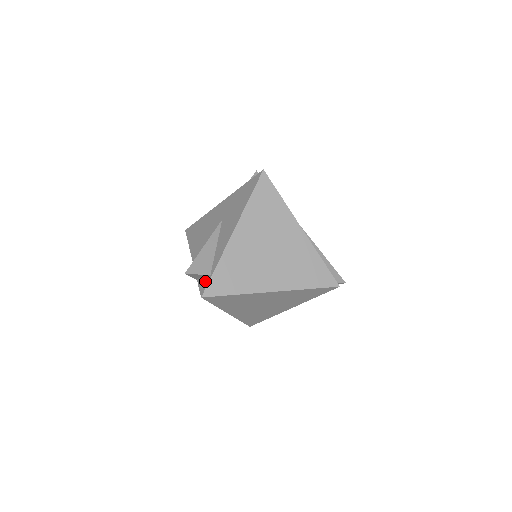
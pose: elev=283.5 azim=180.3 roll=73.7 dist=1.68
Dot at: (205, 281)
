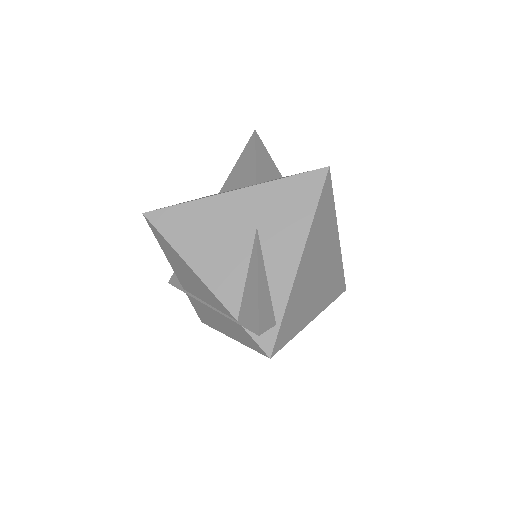
Dot at: (268, 333)
